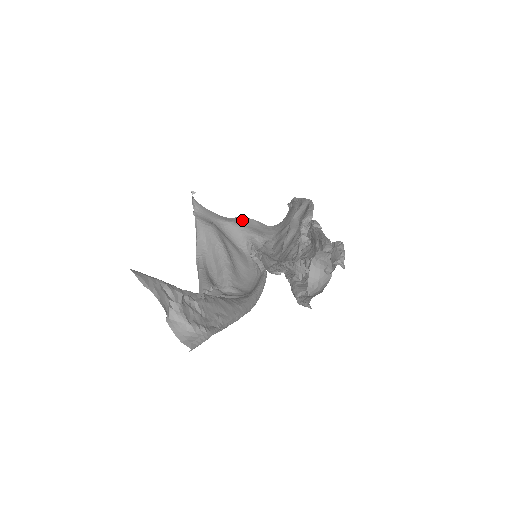
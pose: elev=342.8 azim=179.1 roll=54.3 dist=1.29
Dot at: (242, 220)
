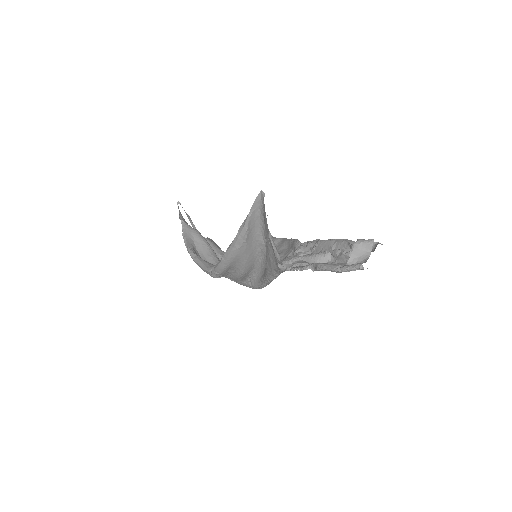
Dot at: (212, 240)
